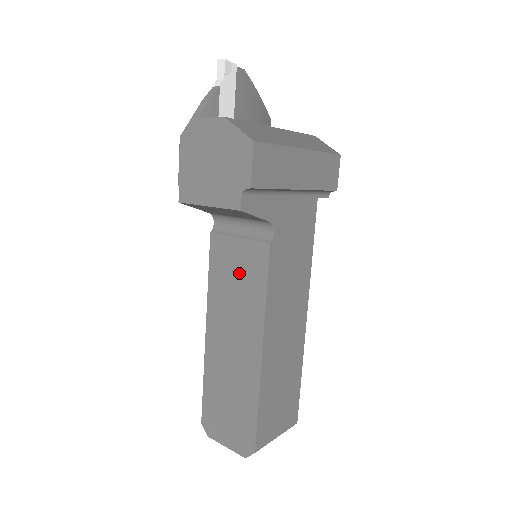
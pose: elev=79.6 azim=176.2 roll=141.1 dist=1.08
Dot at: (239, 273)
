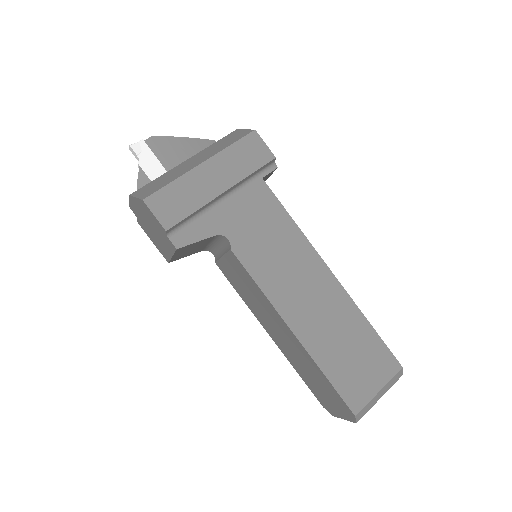
Dot at: (242, 281)
